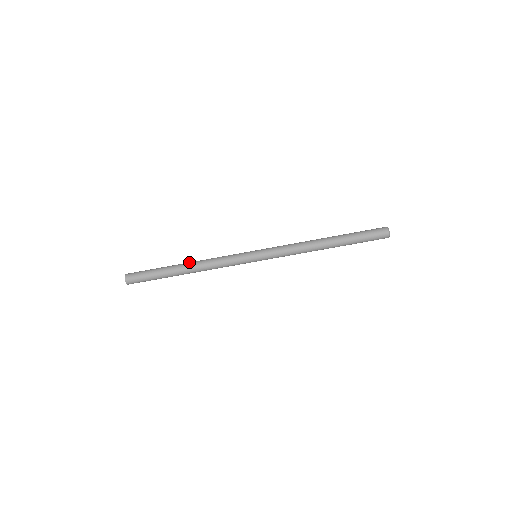
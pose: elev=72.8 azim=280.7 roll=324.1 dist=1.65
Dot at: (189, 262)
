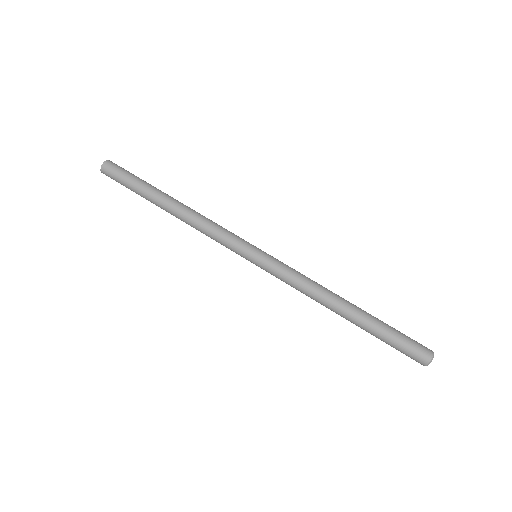
Dot at: (182, 203)
